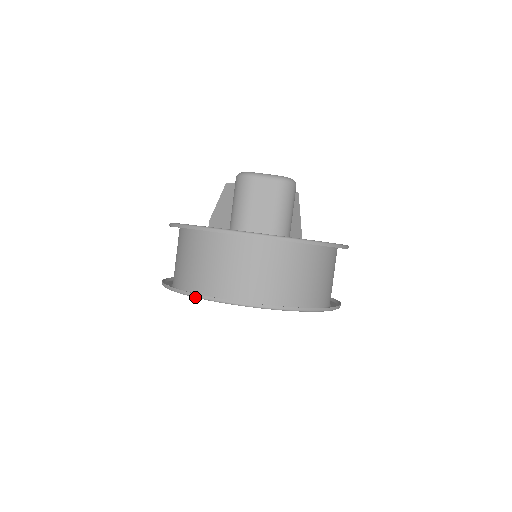
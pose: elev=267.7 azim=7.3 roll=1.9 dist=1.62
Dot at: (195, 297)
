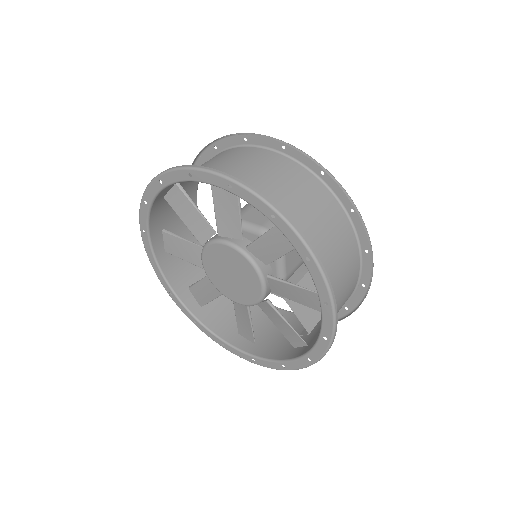
Dot at: (157, 176)
